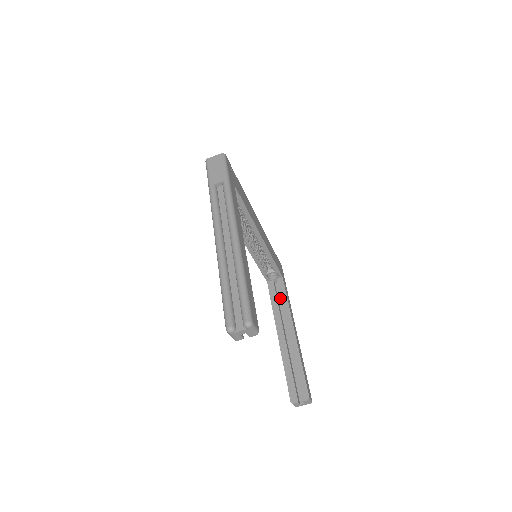
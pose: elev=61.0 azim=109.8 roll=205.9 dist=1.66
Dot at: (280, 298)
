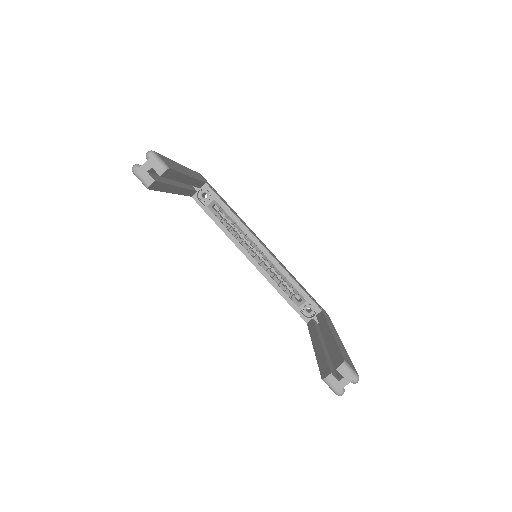
Dot at: occluded
